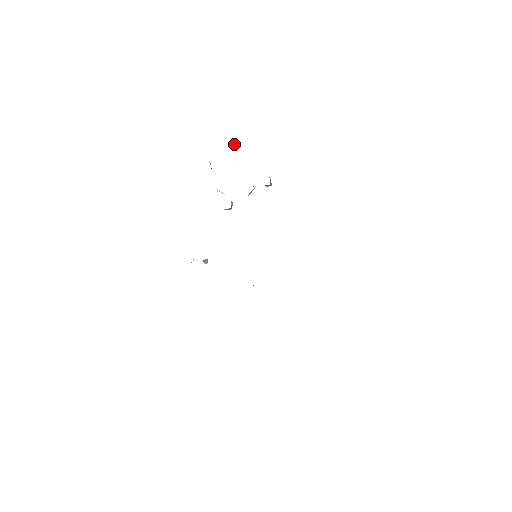
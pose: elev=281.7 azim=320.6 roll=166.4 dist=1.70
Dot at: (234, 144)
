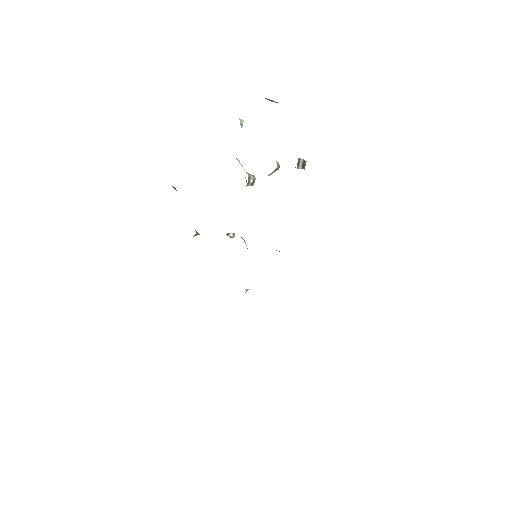
Dot at: occluded
